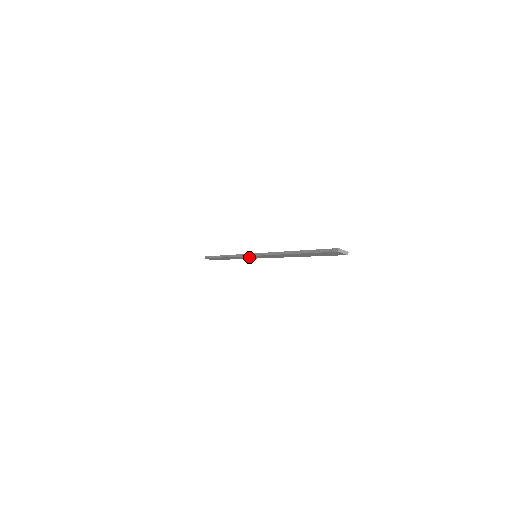
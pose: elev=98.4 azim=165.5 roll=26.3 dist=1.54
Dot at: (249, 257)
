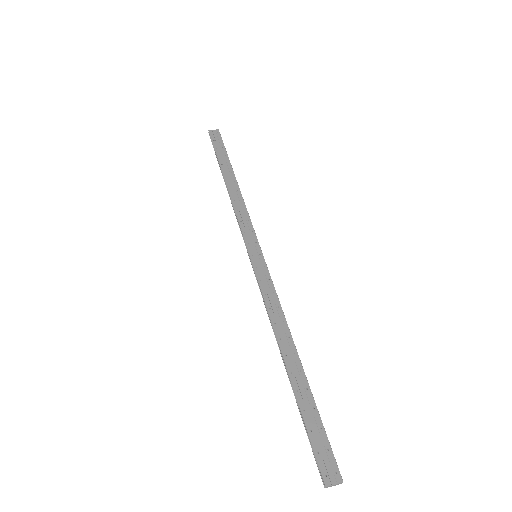
Dot at: (250, 240)
